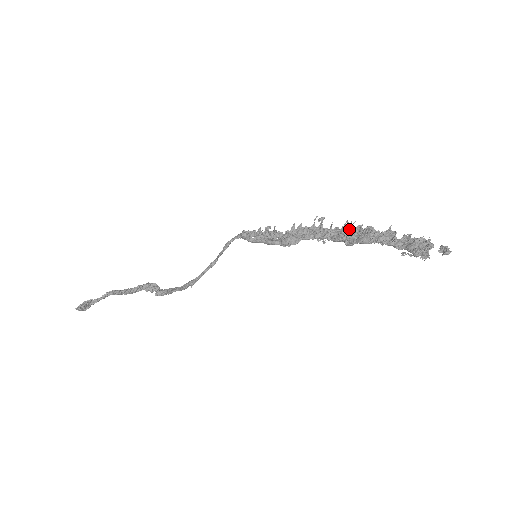
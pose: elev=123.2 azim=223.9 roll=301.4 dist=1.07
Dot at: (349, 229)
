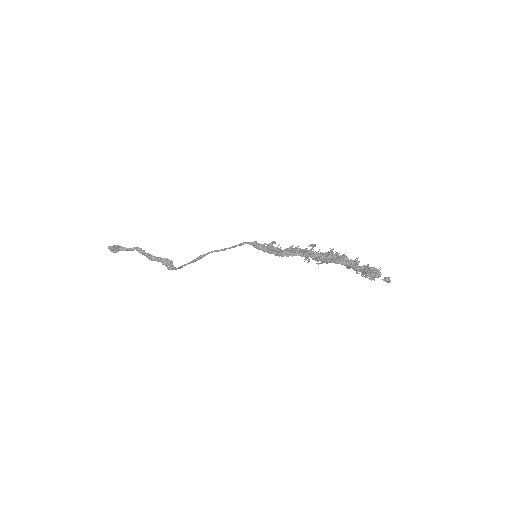
Dot at: (329, 254)
